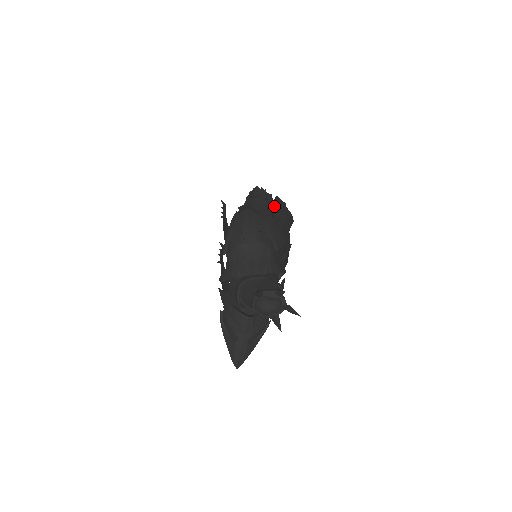
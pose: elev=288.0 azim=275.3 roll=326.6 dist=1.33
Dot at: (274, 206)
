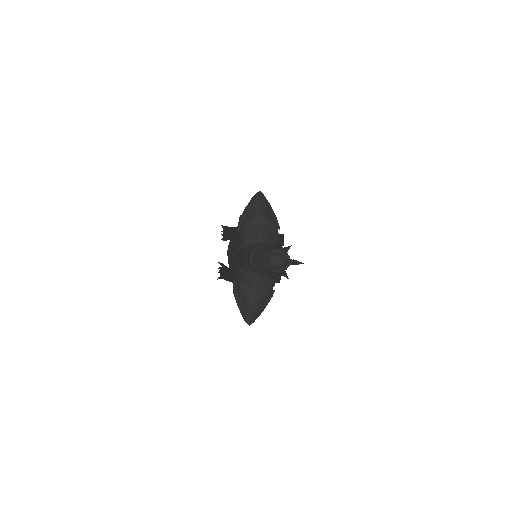
Dot at: occluded
